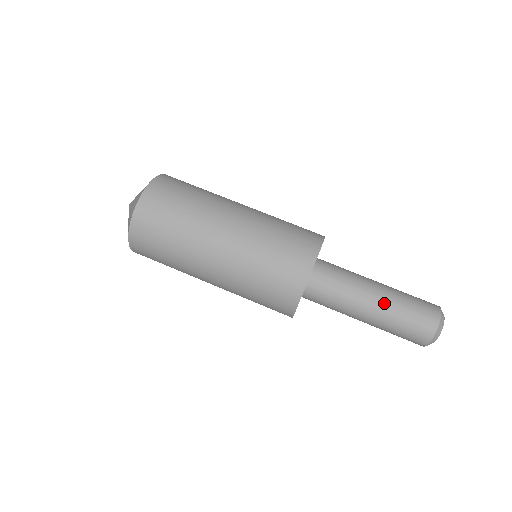
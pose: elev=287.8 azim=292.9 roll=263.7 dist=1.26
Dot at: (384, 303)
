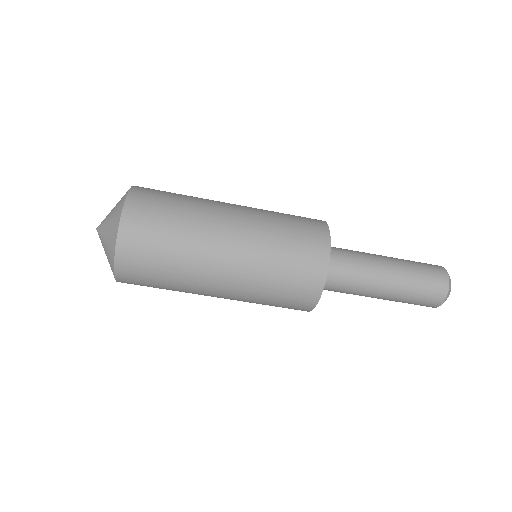
Dot at: (392, 294)
